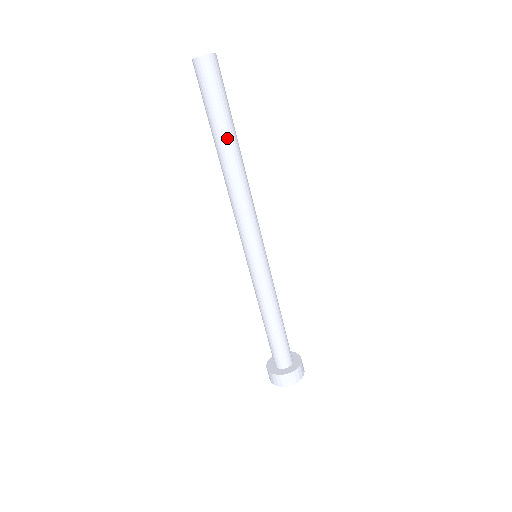
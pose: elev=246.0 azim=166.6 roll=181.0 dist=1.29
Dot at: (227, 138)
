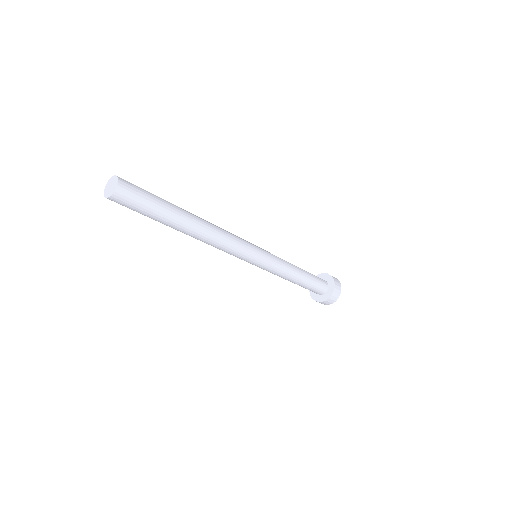
Dot at: (178, 221)
